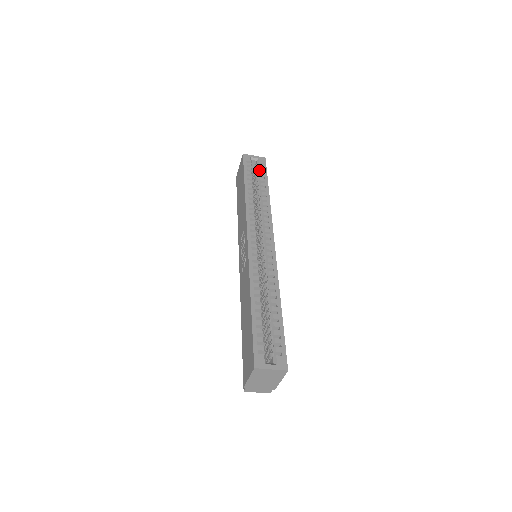
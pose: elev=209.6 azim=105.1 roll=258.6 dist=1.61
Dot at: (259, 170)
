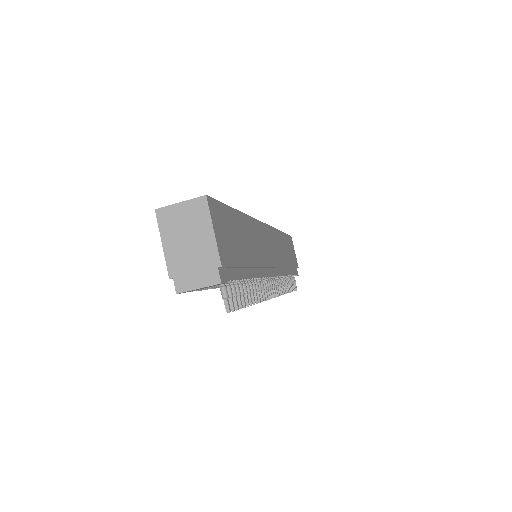
Dot at: occluded
